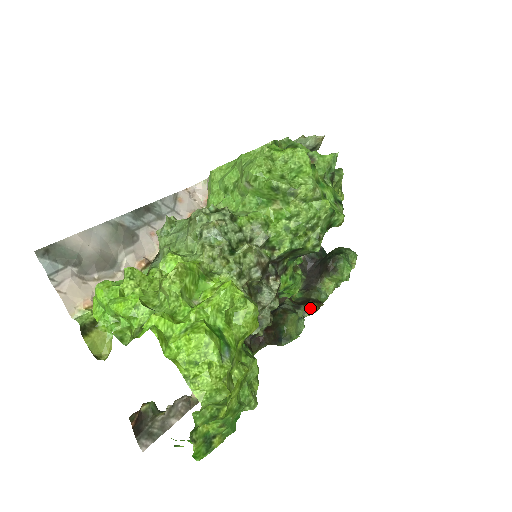
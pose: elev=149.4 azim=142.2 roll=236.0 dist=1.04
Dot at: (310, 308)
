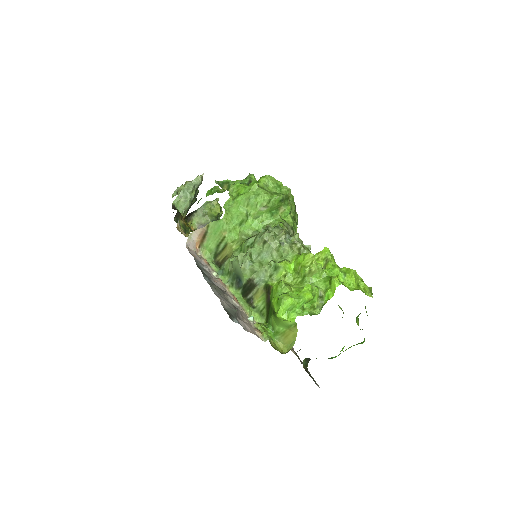
Dot at: occluded
